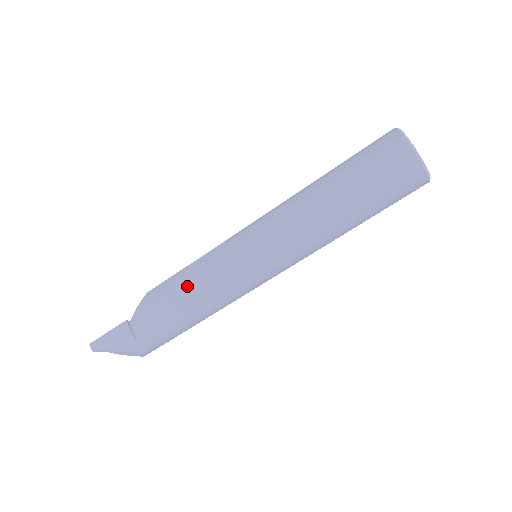
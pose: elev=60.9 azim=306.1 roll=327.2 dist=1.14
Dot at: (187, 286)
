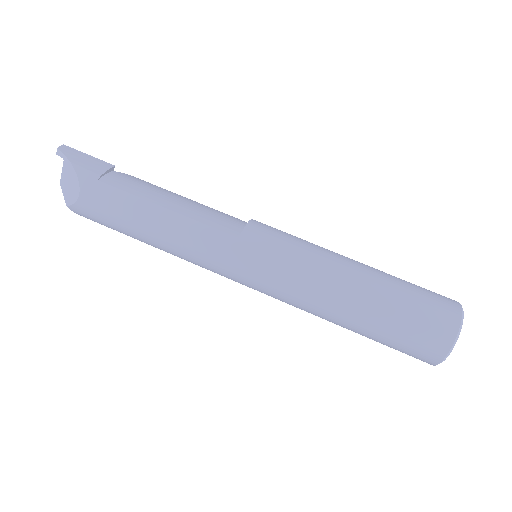
Dot at: (190, 202)
